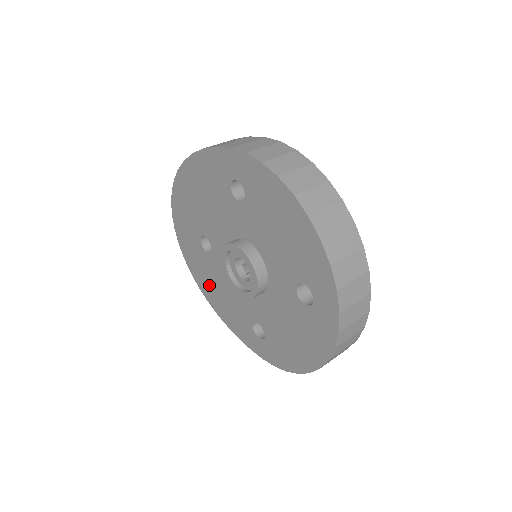
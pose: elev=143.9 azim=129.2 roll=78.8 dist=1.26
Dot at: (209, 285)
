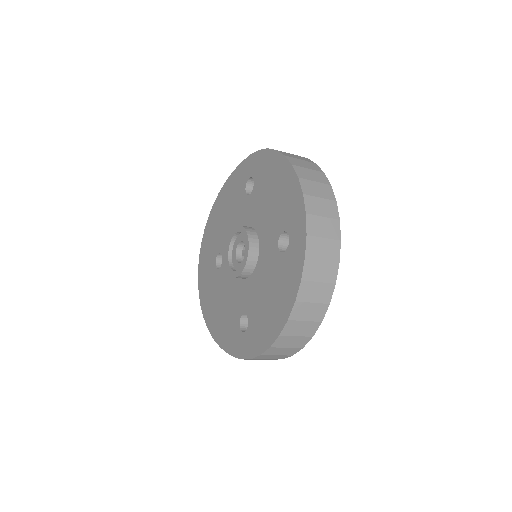
Dot at: (213, 306)
